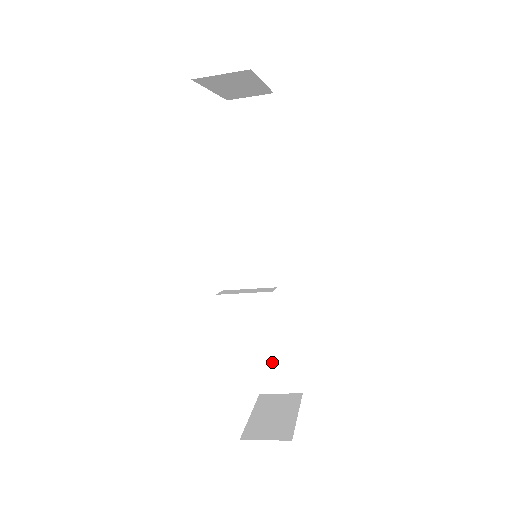
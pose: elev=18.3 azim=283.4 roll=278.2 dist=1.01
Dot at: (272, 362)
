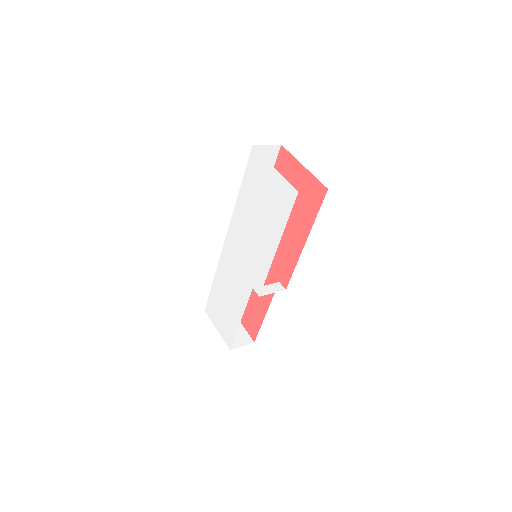
Dot at: occluded
